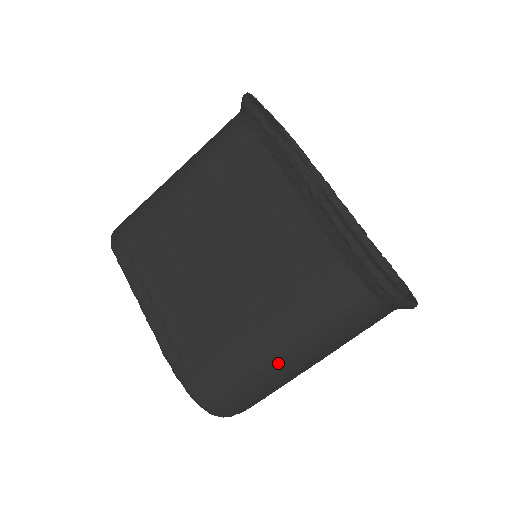
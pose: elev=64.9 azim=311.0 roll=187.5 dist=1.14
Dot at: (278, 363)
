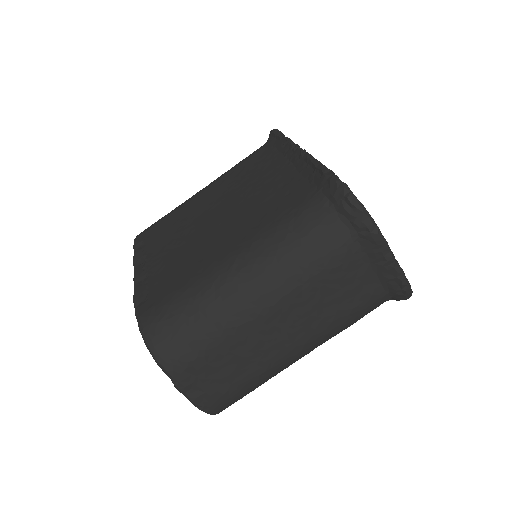
Dot at: (236, 292)
